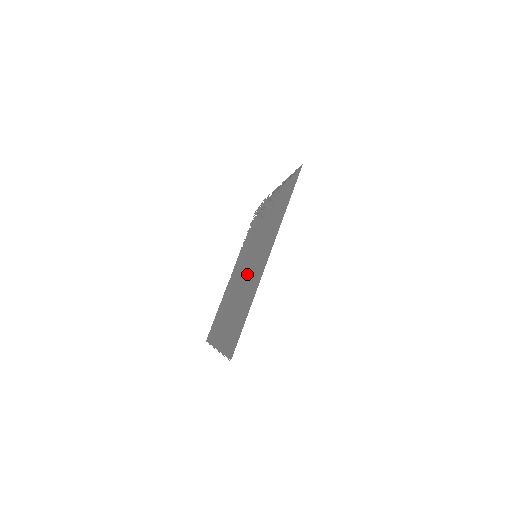
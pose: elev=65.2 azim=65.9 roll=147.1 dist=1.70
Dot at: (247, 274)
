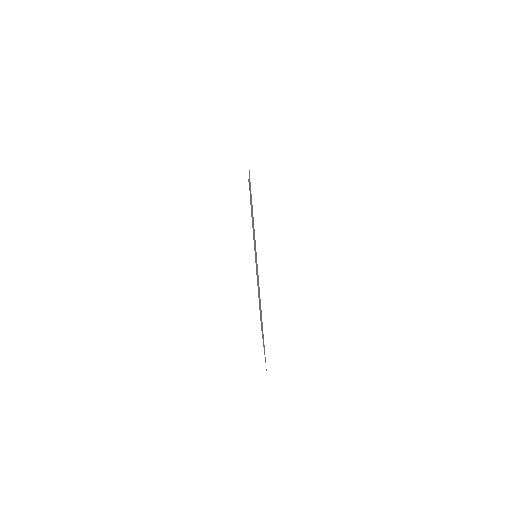
Dot at: (257, 274)
